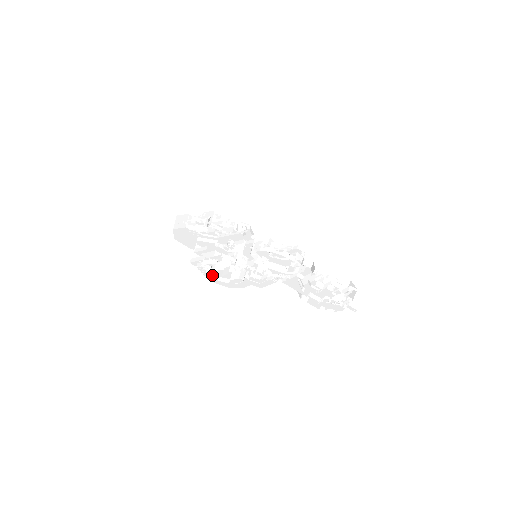
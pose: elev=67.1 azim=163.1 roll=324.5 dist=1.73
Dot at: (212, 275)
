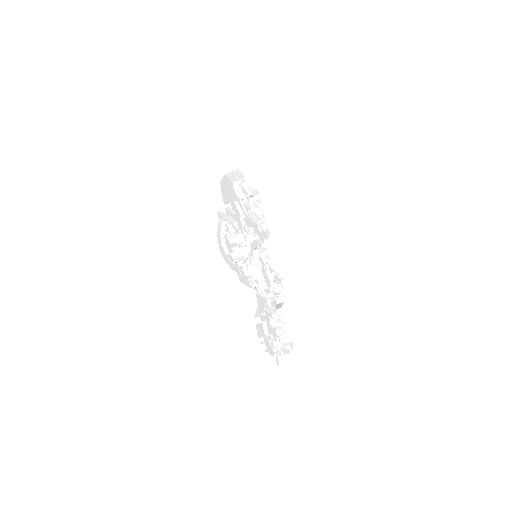
Dot at: (222, 237)
